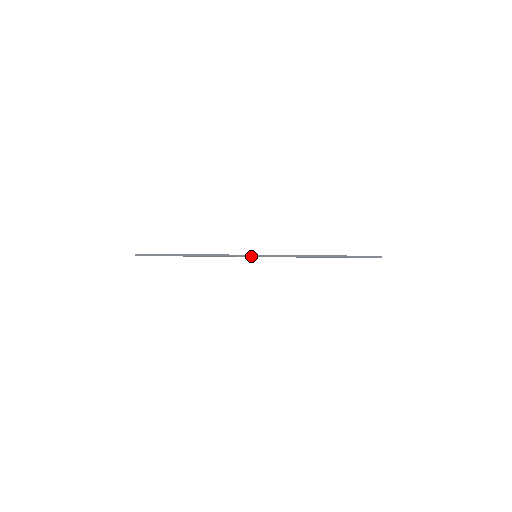
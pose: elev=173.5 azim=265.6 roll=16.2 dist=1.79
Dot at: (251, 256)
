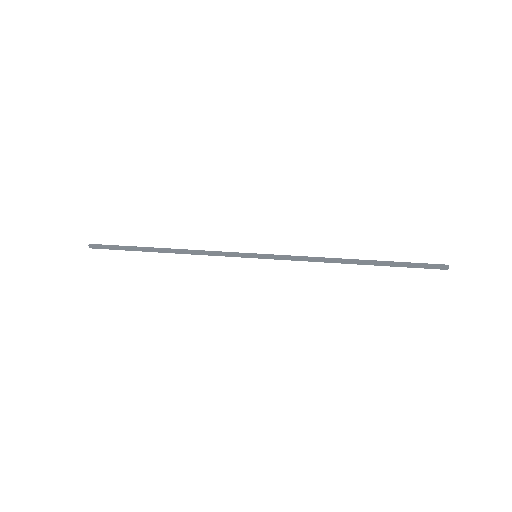
Dot at: (249, 254)
